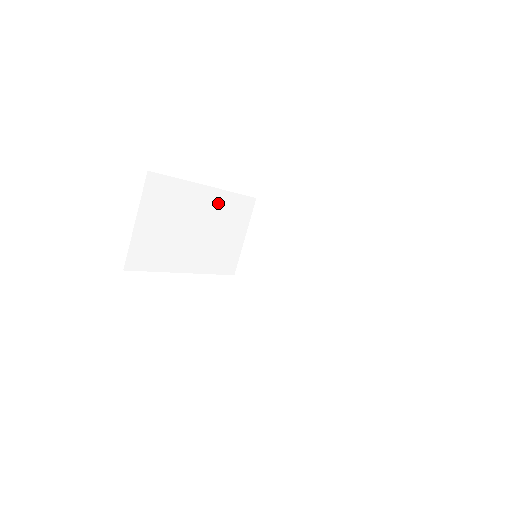
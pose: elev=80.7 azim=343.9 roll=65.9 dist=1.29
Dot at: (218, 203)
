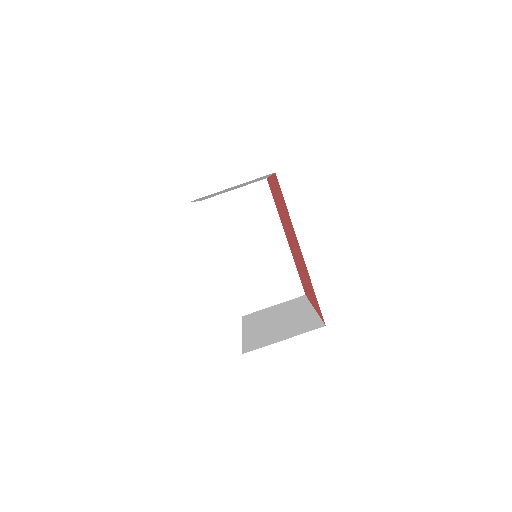
Dot at: occluded
